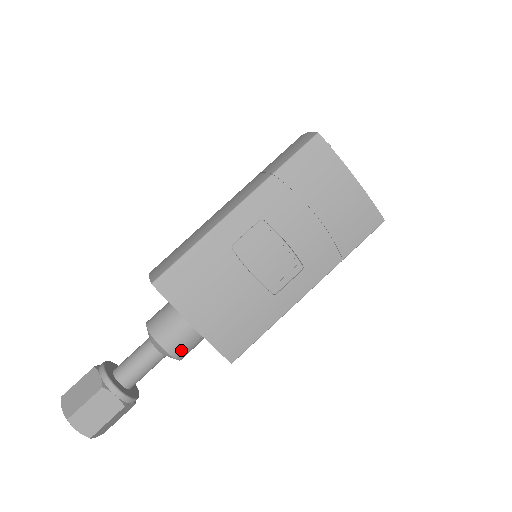
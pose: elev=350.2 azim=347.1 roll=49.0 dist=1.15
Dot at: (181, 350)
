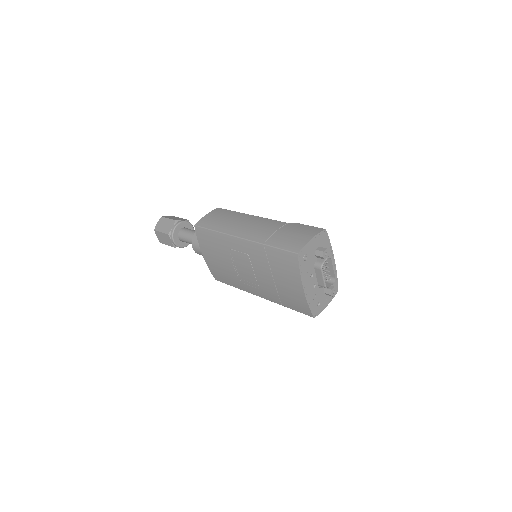
Dot at: (200, 254)
